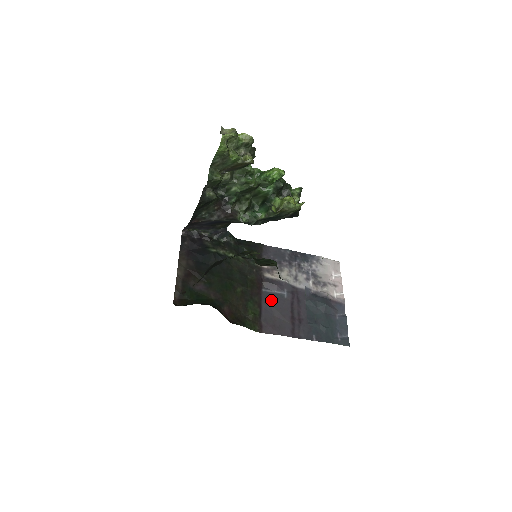
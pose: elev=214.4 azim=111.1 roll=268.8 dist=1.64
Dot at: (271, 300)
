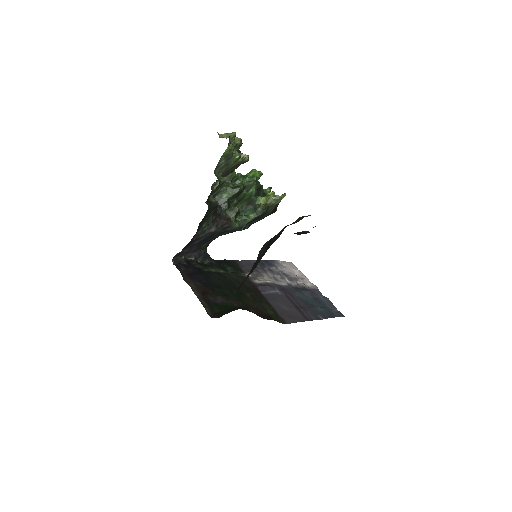
Dot at: (273, 299)
